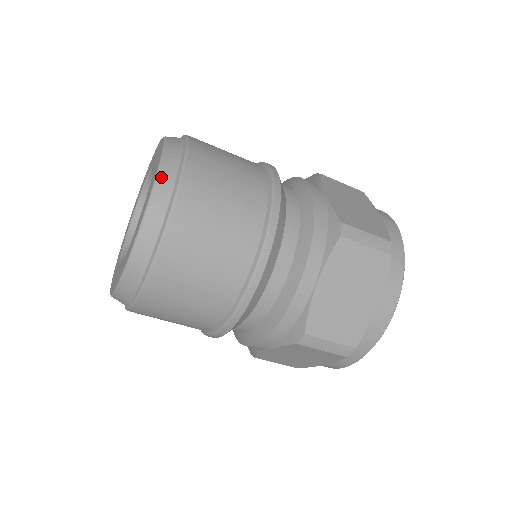
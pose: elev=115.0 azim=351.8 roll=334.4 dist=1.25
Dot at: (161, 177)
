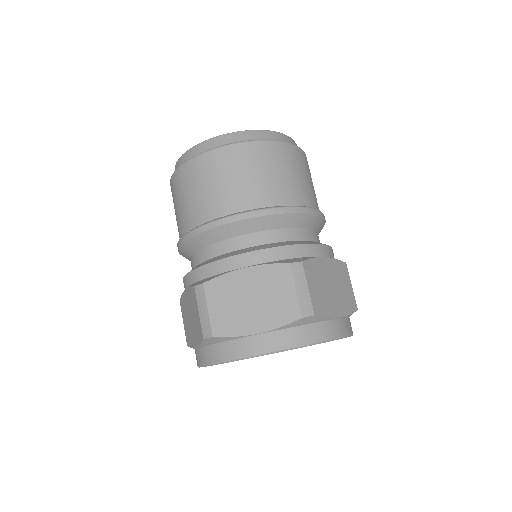
Dot at: (257, 132)
